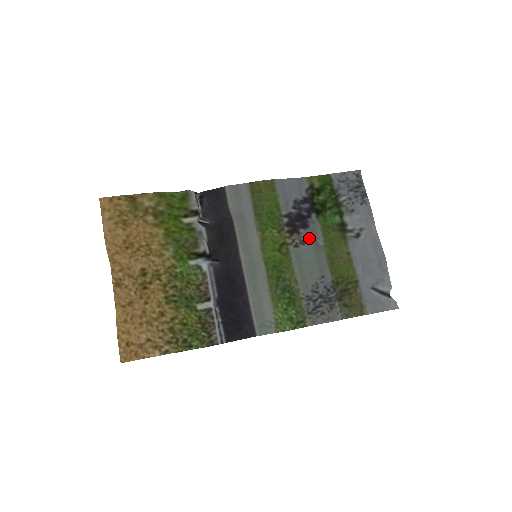
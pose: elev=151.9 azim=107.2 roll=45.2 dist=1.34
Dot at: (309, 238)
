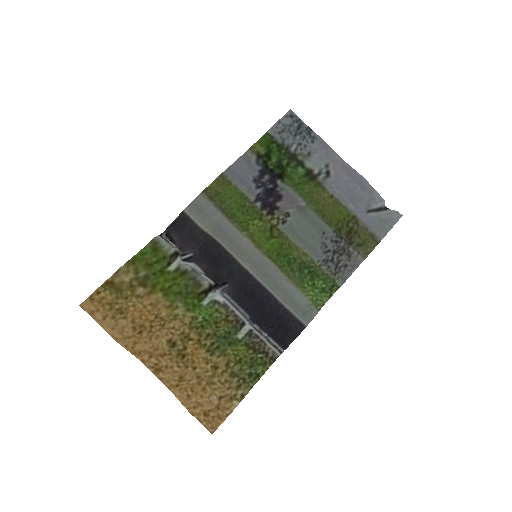
Dot at: (290, 207)
